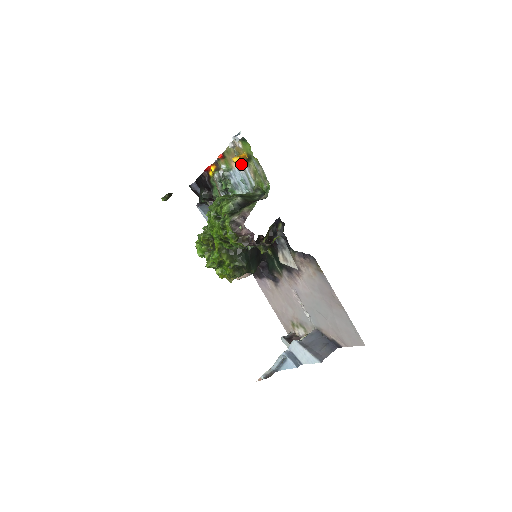
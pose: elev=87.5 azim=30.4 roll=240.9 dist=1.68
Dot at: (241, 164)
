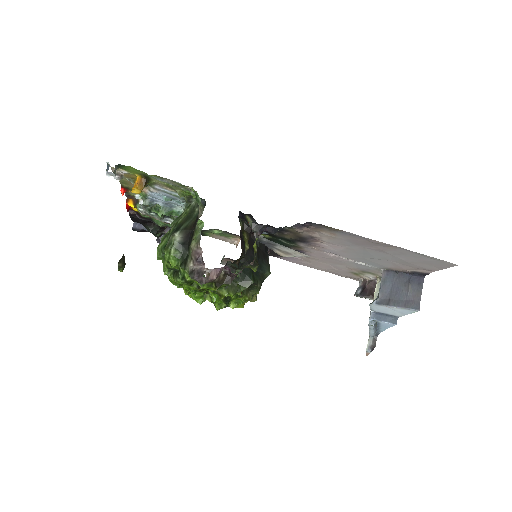
Dot at: (147, 186)
